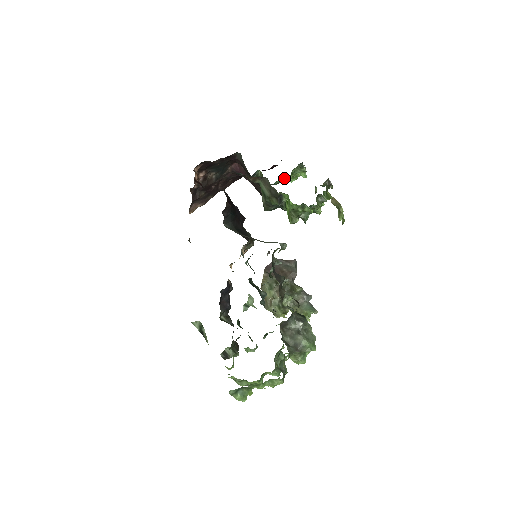
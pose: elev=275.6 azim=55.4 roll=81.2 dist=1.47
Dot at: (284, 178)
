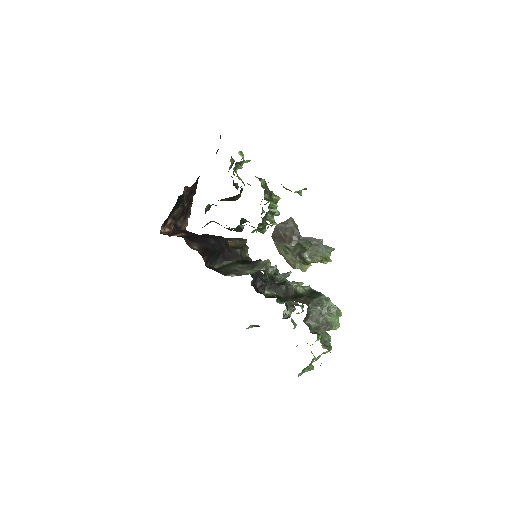
Dot at: occluded
